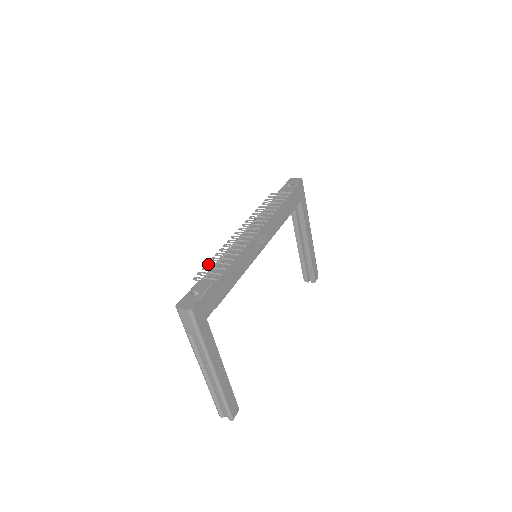
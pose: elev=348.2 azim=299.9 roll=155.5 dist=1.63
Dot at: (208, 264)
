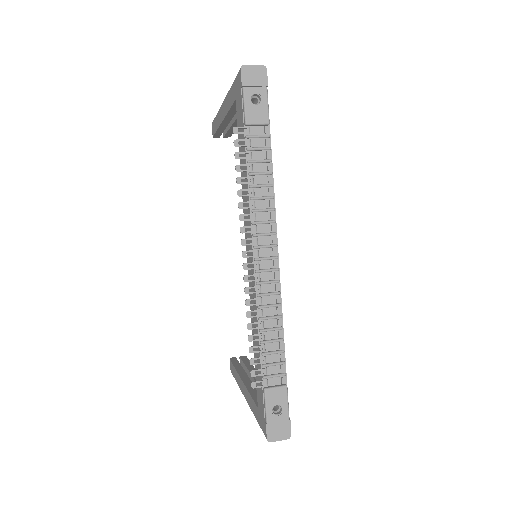
Dot at: (253, 352)
